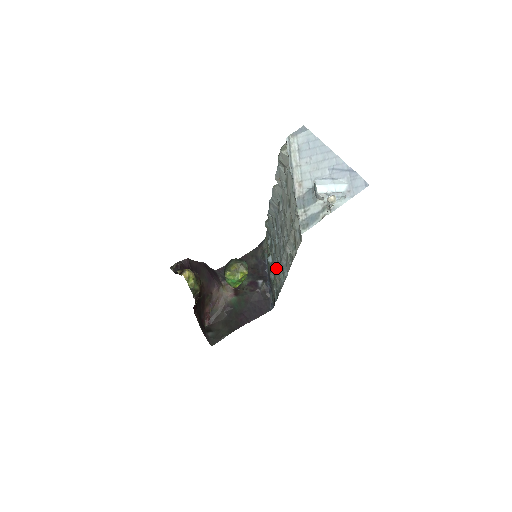
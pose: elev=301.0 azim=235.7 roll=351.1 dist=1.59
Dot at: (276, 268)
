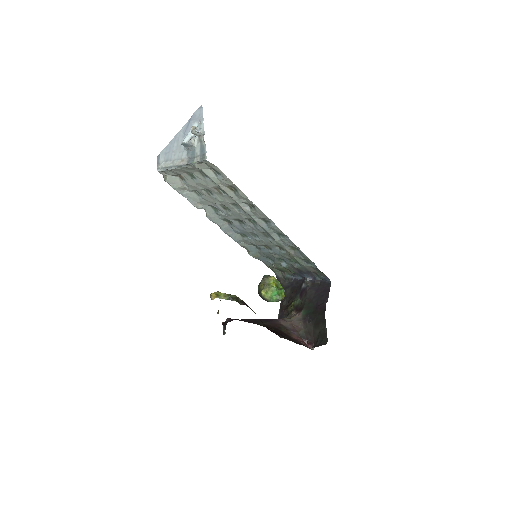
Dot at: (283, 252)
